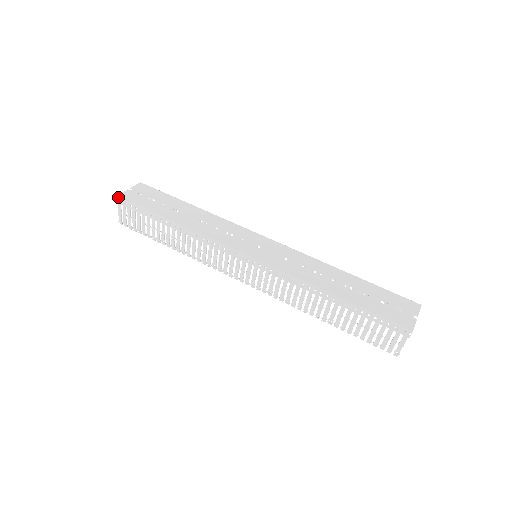
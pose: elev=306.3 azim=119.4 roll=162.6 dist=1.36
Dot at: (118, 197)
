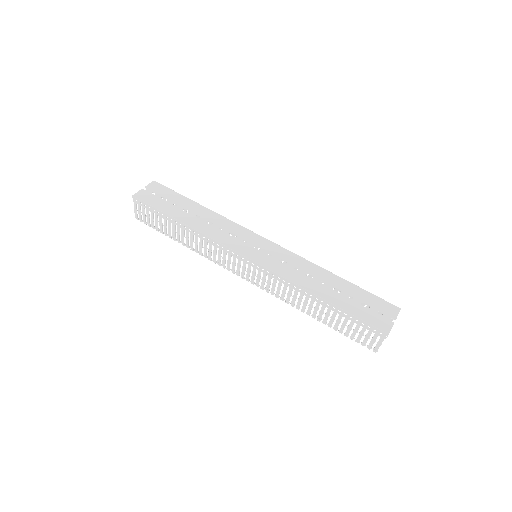
Dot at: (133, 197)
